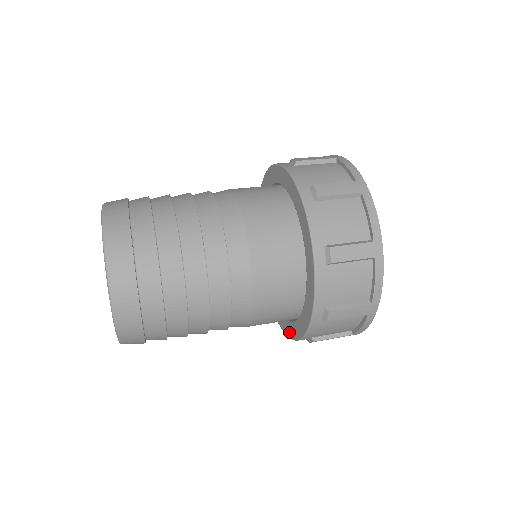
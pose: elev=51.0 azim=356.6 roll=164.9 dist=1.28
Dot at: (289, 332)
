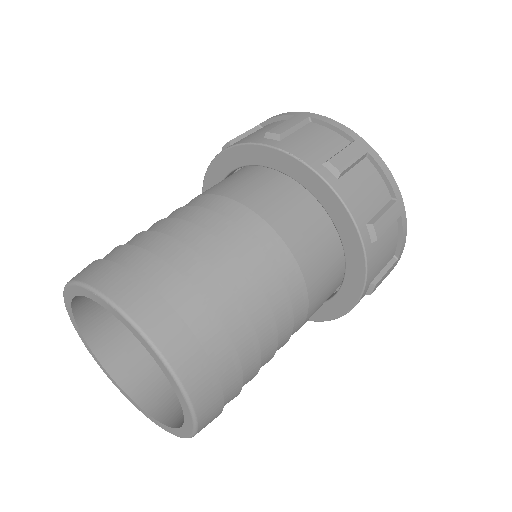
Dot at: (342, 307)
